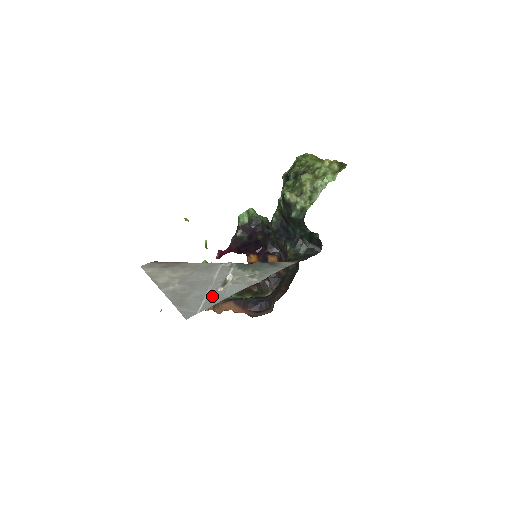
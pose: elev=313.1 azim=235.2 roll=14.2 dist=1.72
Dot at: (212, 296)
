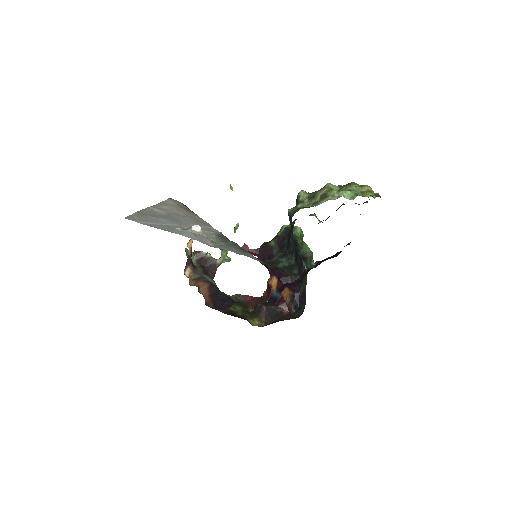
Dot at: (165, 226)
